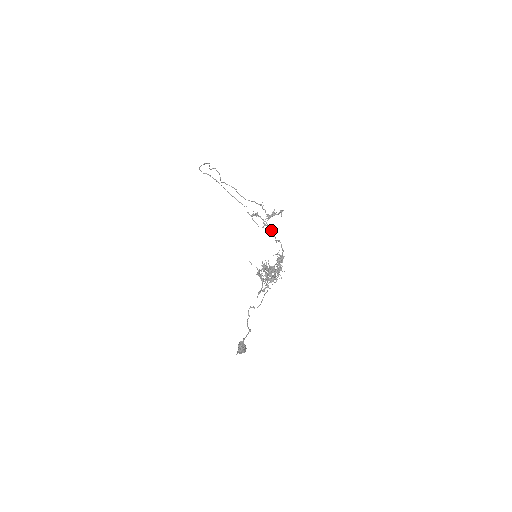
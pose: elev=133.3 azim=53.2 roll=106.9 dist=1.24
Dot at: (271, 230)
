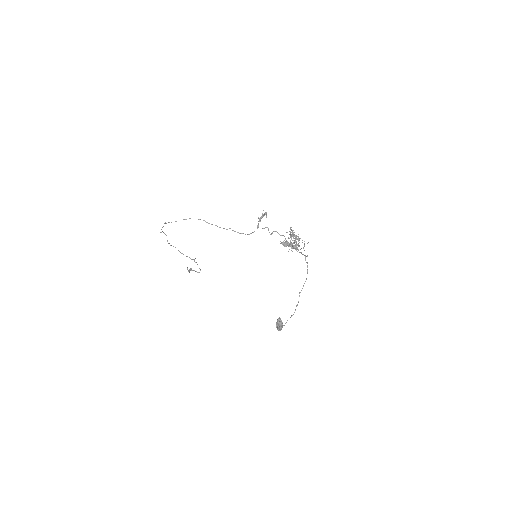
Dot at: occluded
